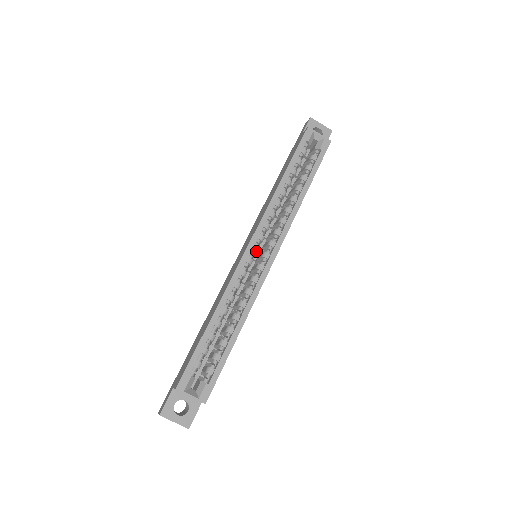
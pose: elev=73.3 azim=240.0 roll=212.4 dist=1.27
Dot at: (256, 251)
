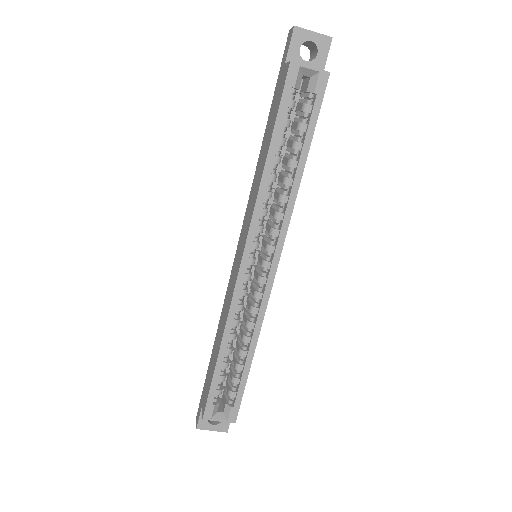
Dot at: (253, 263)
